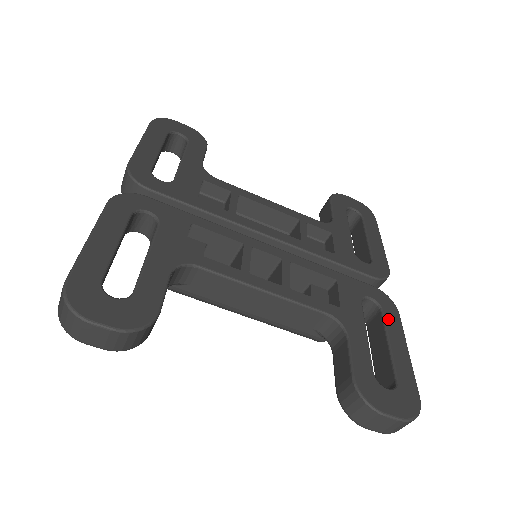
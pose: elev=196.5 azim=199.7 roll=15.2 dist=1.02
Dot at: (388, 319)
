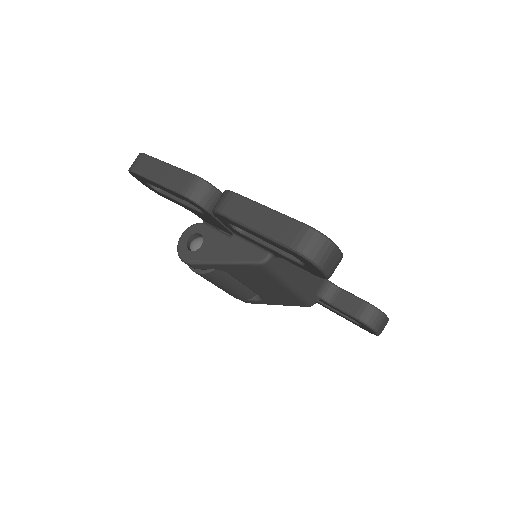
Dot at: occluded
